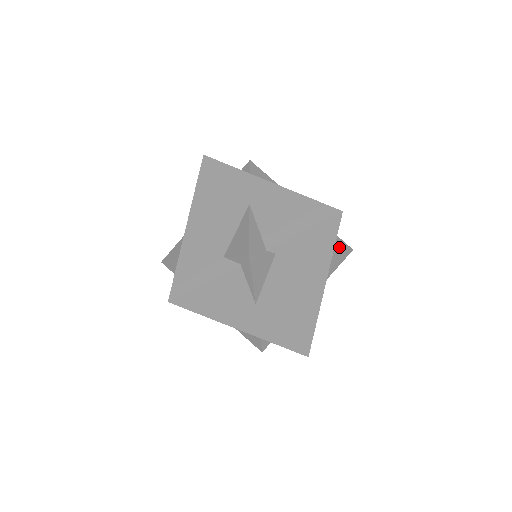
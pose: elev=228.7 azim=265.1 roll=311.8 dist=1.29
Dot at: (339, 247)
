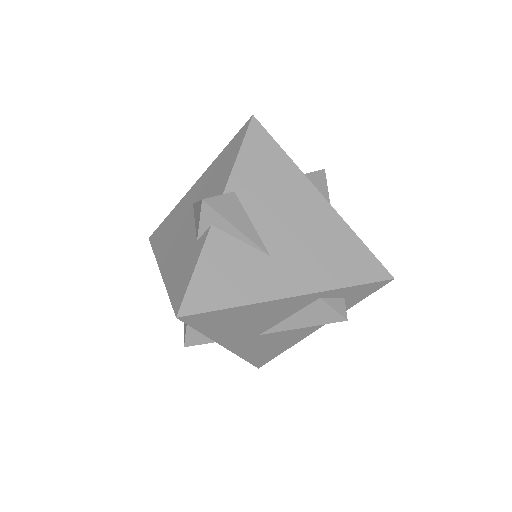
Dot at: (307, 173)
